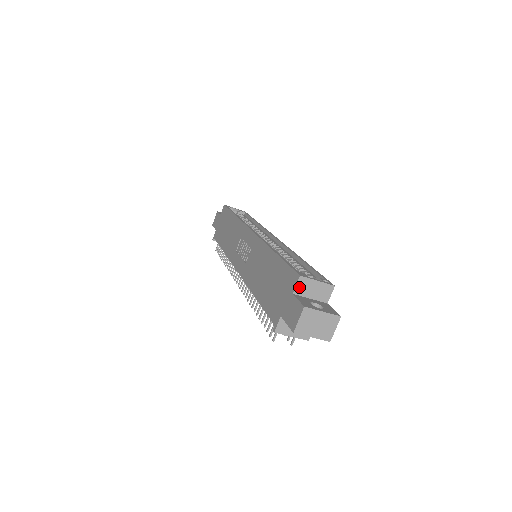
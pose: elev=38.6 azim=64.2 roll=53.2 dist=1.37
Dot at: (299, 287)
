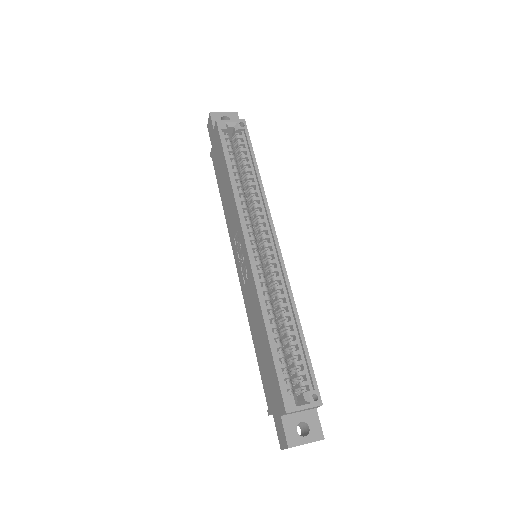
Dot at: (286, 414)
